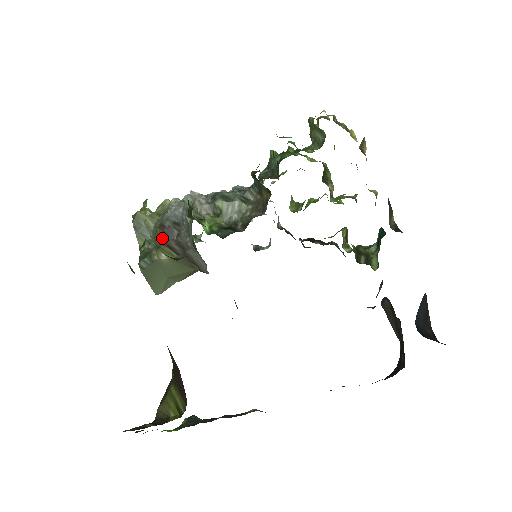
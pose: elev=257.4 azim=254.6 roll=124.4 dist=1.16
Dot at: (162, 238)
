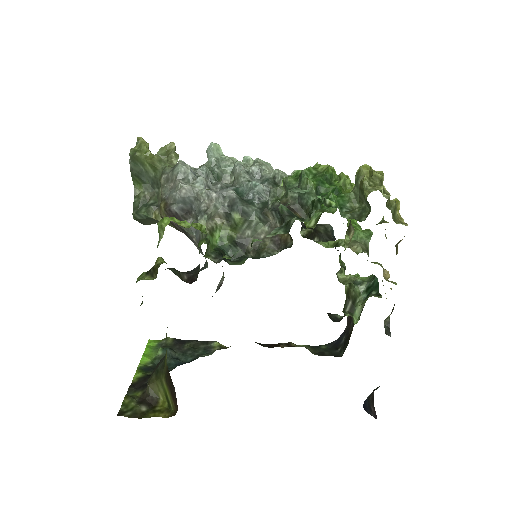
Dot at: occluded
